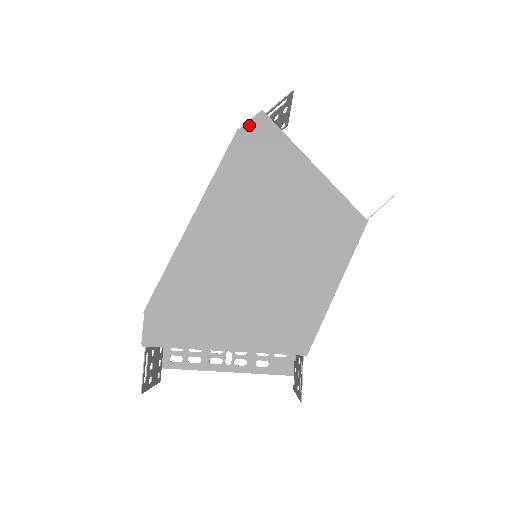
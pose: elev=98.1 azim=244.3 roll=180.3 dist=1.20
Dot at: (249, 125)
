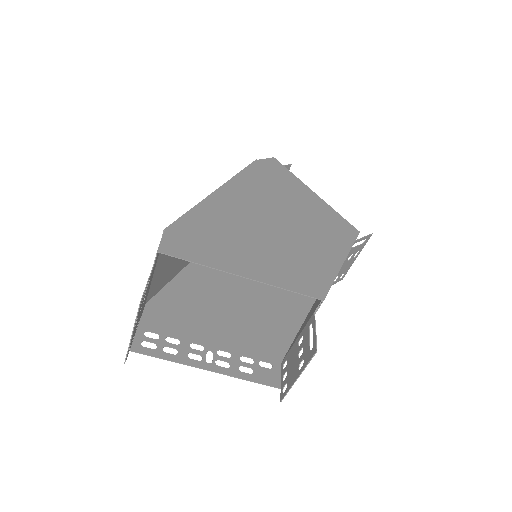
Dot at: (265, 160)
